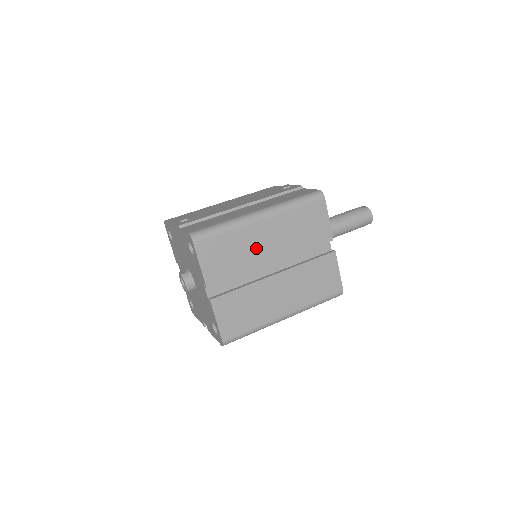
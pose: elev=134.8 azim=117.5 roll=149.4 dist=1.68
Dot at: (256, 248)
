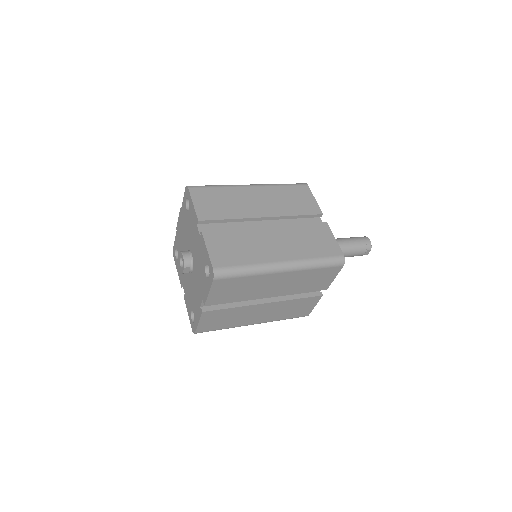
Dot at: (246, 204)
